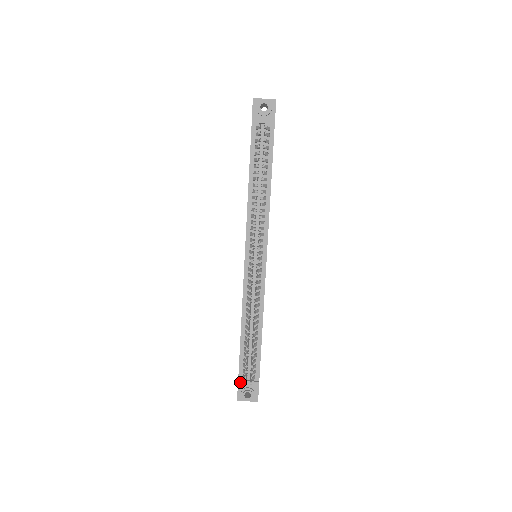
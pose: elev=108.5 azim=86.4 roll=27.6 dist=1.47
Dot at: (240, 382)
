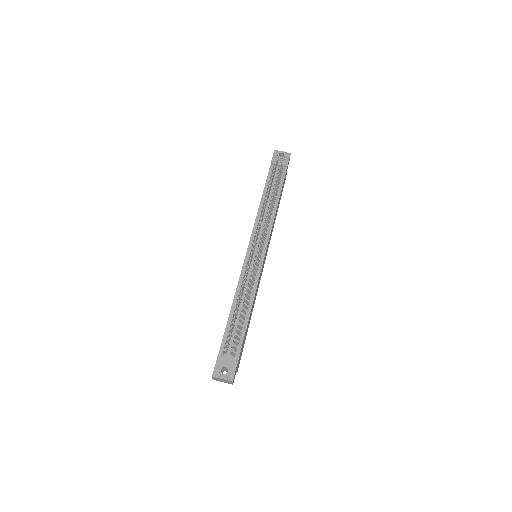
Dot at: (219, 357)
